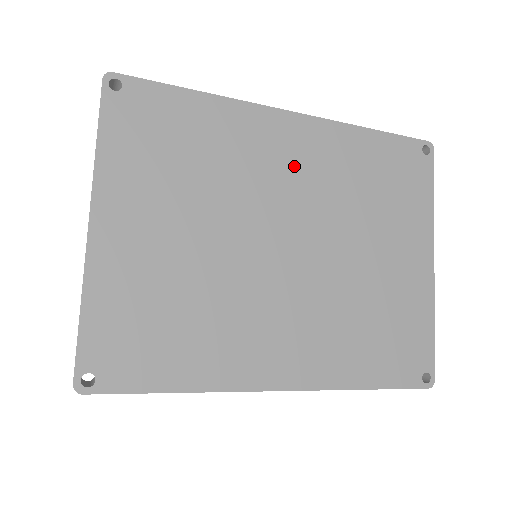
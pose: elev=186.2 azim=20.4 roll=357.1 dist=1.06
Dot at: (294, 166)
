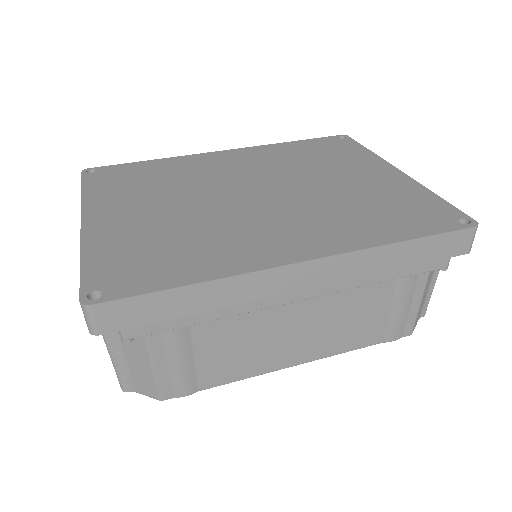
Dot at: (239, 165)
